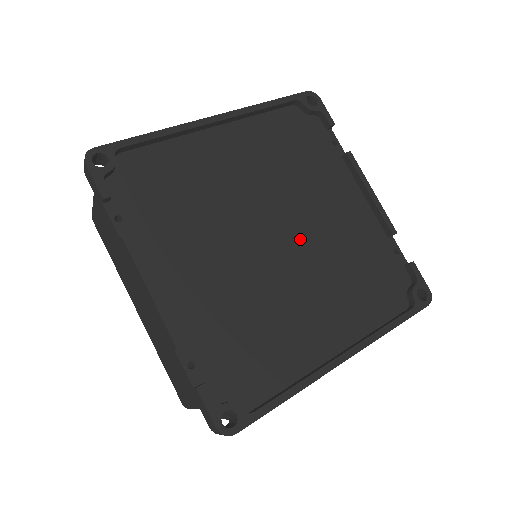
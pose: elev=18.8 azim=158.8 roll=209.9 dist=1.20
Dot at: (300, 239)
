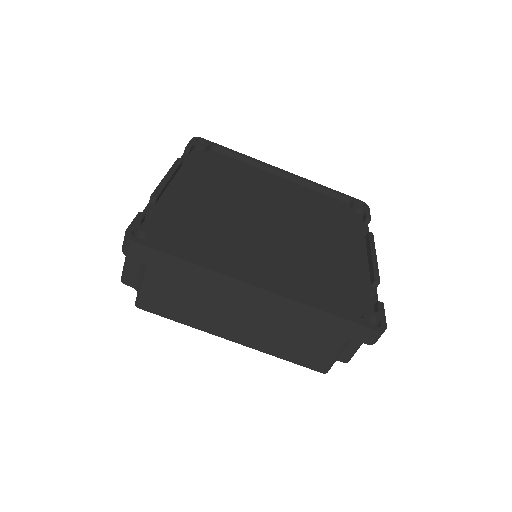
Dot at: (290, 235)
